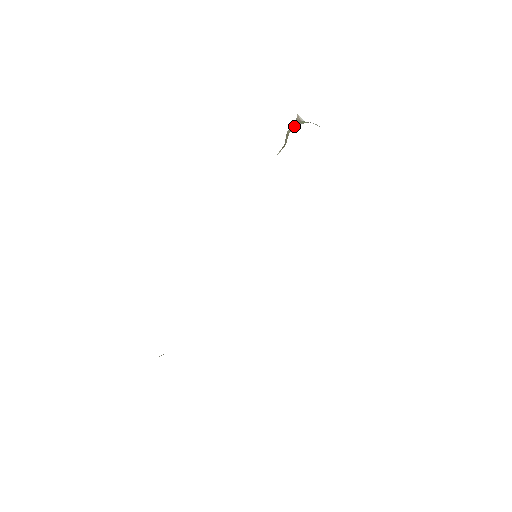
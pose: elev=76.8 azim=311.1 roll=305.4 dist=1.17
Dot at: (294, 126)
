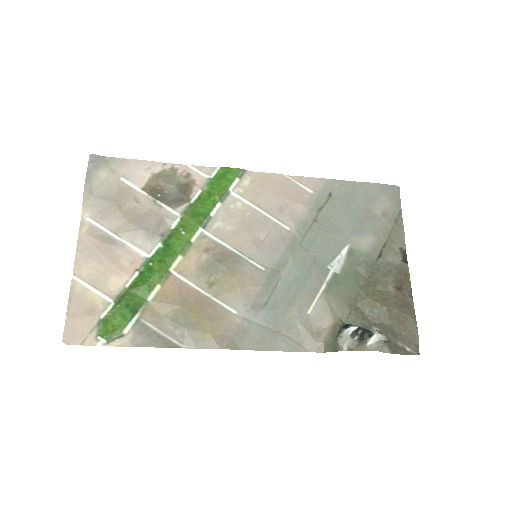
Dot at: (374, 349)
